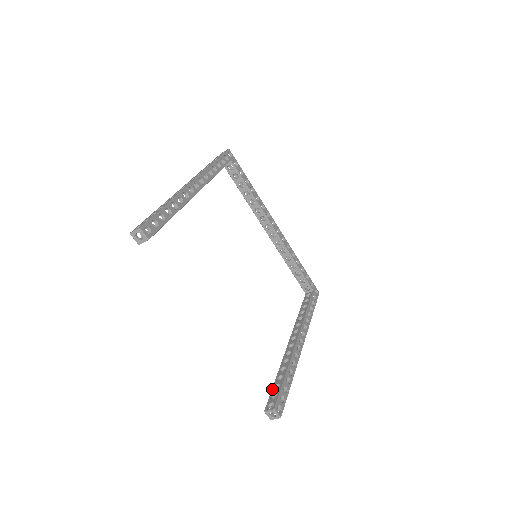
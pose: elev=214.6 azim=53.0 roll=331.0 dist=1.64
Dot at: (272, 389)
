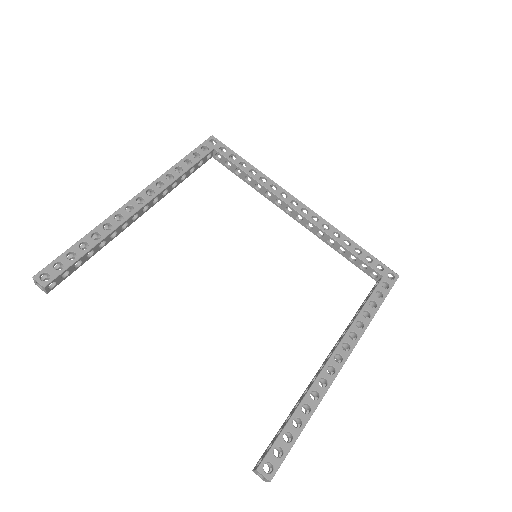
Dot at: occluded
